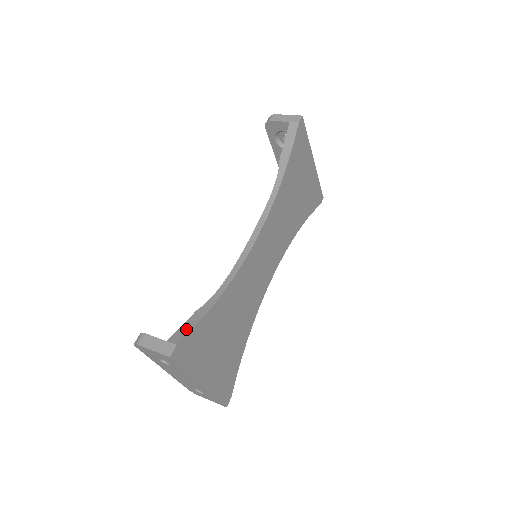
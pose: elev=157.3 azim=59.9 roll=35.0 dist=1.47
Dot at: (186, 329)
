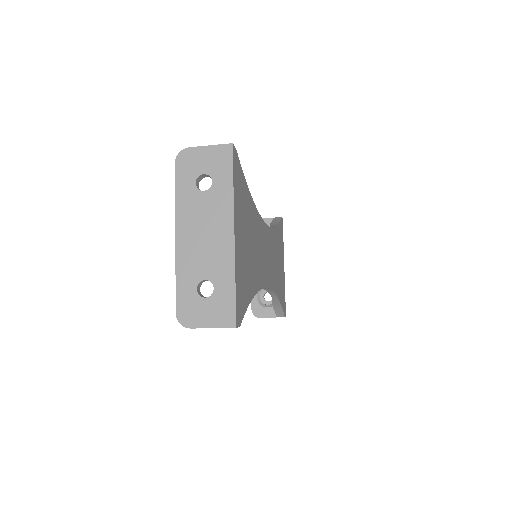
Dot at: occluded
